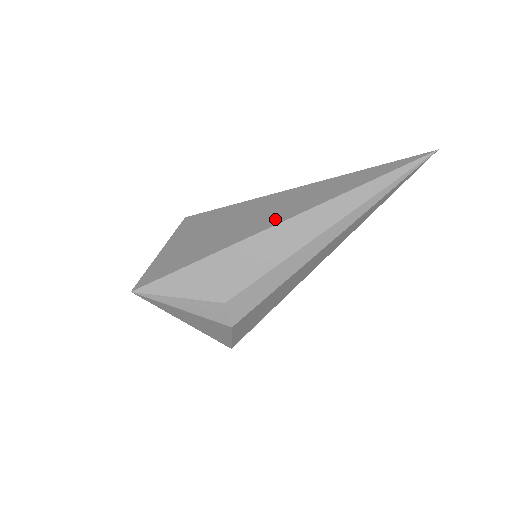
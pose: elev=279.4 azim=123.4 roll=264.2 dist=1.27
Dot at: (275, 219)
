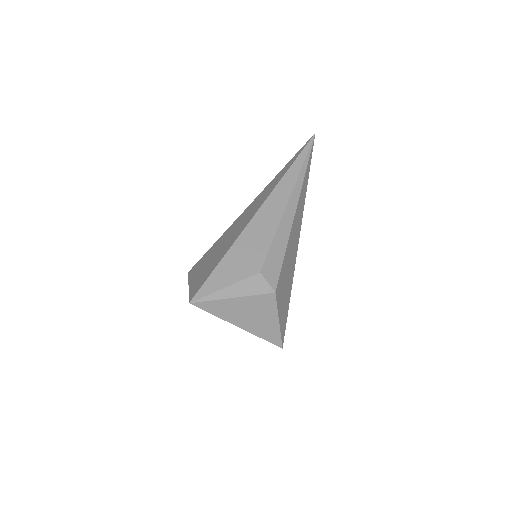
Dot at: (254, 211)
